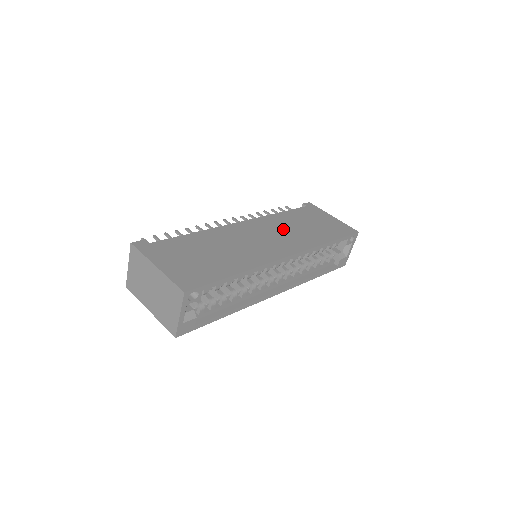
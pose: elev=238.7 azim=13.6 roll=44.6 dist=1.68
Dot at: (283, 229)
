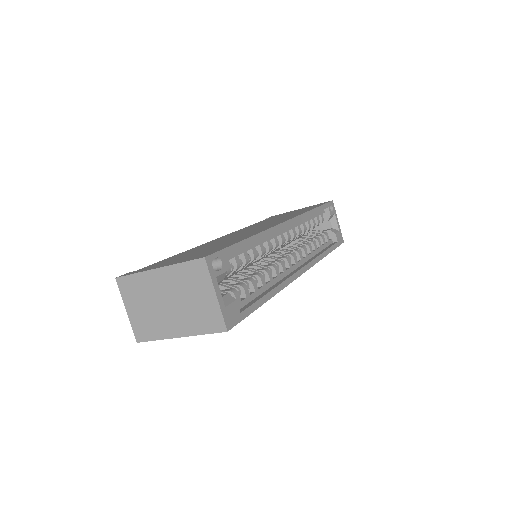
Dot at: (264, 223)
